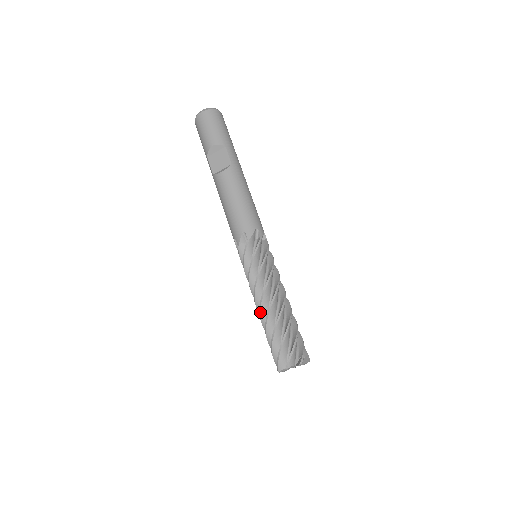
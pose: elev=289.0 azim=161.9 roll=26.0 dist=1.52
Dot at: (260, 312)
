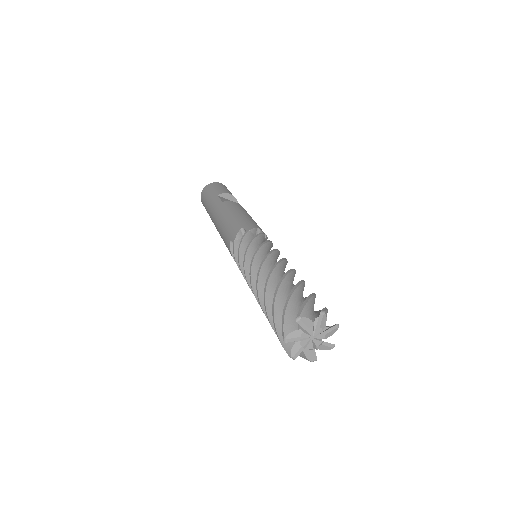
Dot at: (274, 268)
